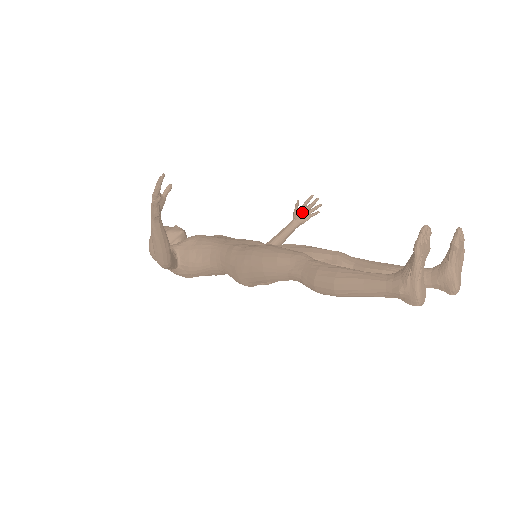
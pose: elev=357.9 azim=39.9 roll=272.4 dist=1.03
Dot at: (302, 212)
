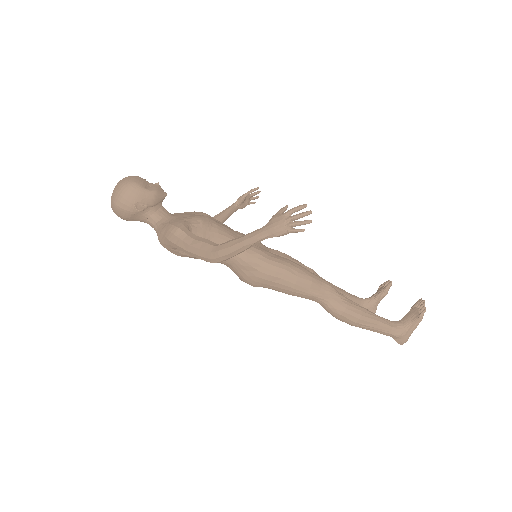
Dot at: (245, 199)
